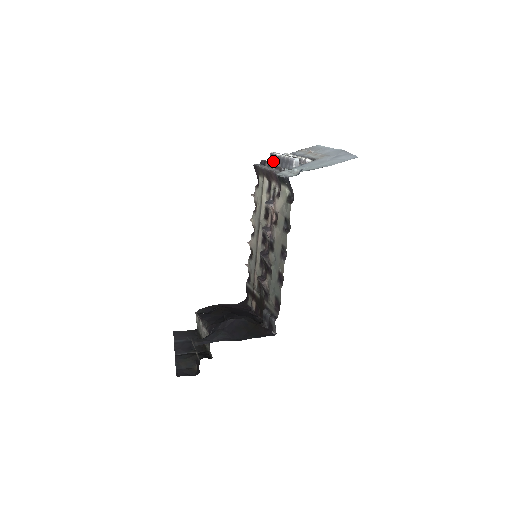
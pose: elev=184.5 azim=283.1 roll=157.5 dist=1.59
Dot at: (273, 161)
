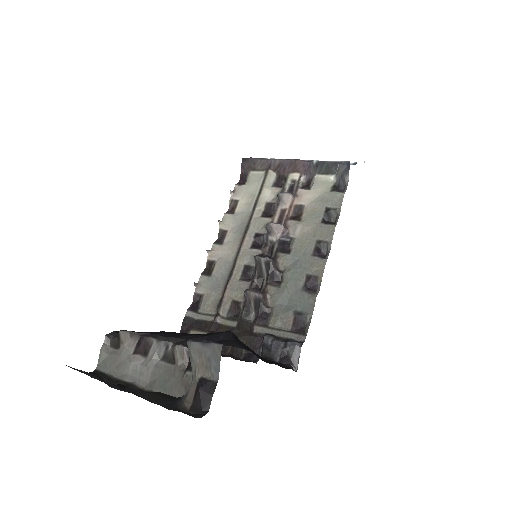
Dot at: occluded
